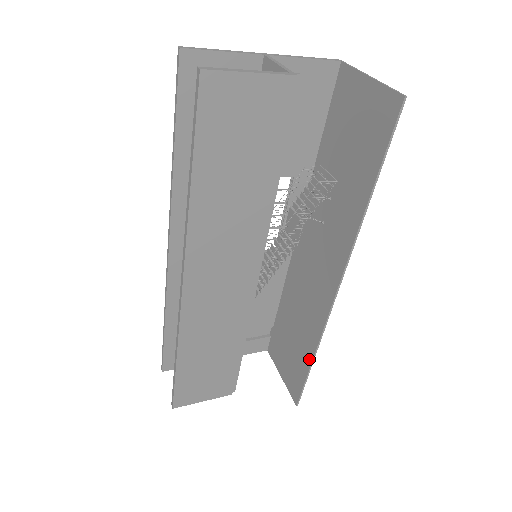
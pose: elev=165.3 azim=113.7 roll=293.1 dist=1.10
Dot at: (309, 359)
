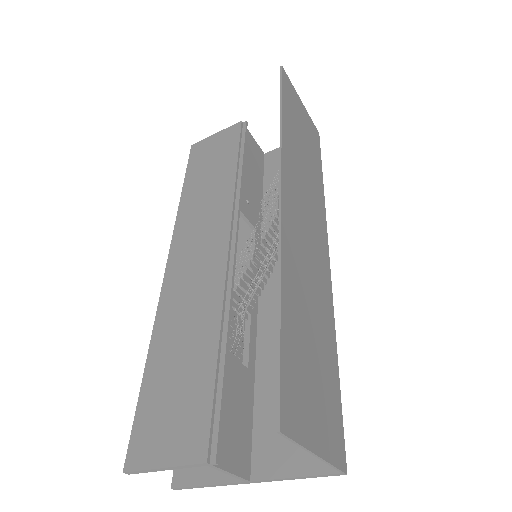
Dot at: (282, 307)
